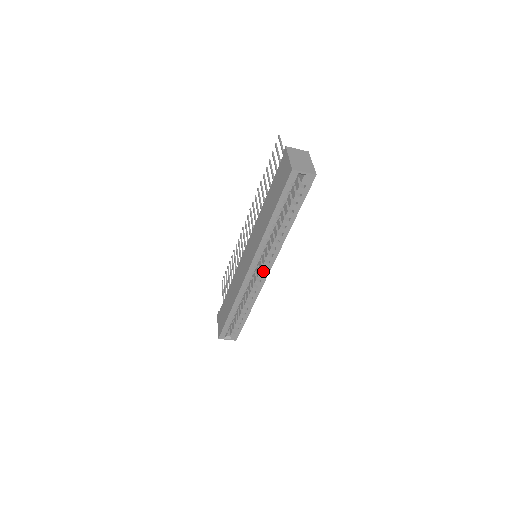
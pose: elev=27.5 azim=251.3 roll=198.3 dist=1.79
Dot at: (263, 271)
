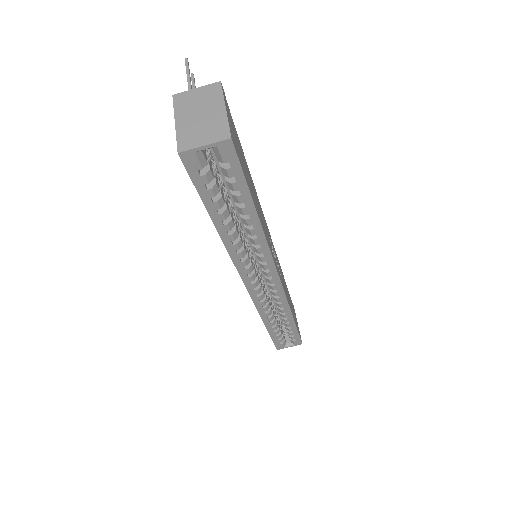
Dot at: (269, 281)
